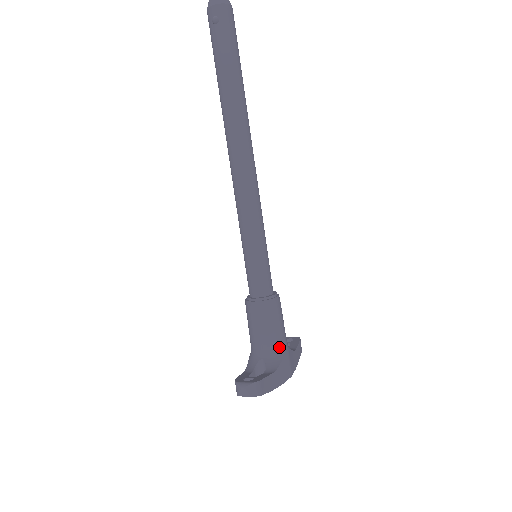
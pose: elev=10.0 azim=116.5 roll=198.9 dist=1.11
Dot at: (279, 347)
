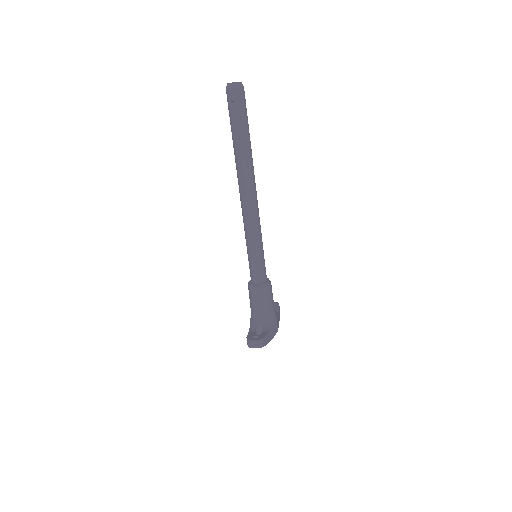
Dot at: (271, 314)
